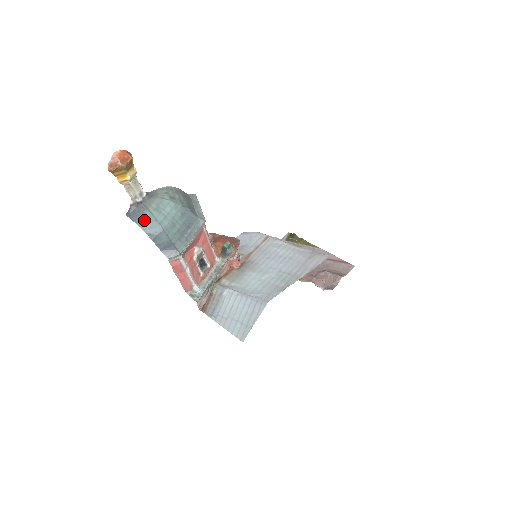
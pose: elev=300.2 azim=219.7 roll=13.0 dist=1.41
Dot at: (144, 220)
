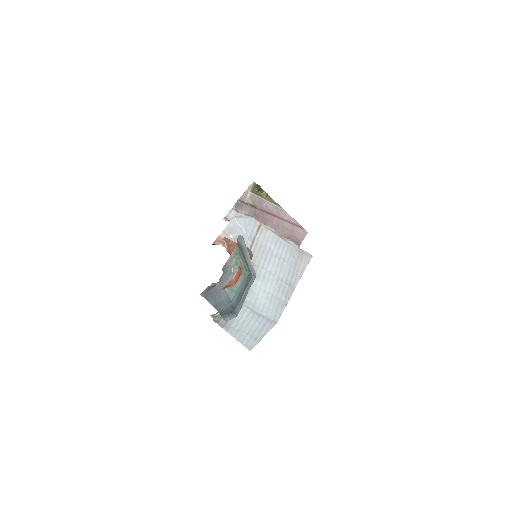
Dot at: (219, 300)
